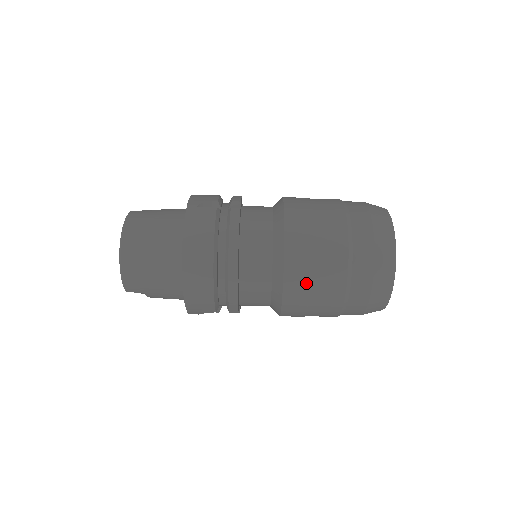
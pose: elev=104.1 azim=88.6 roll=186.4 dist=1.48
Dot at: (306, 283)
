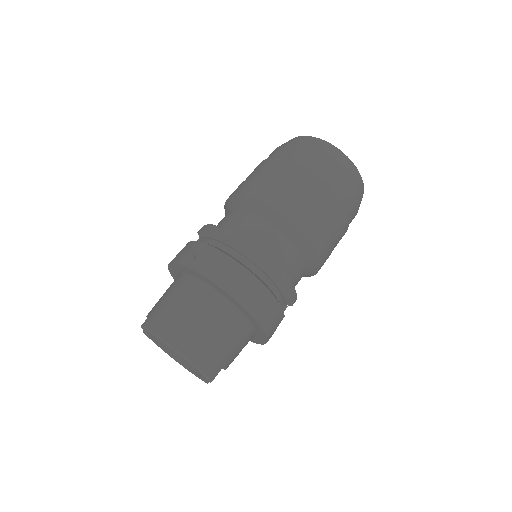
Dot at: (320, 224)
